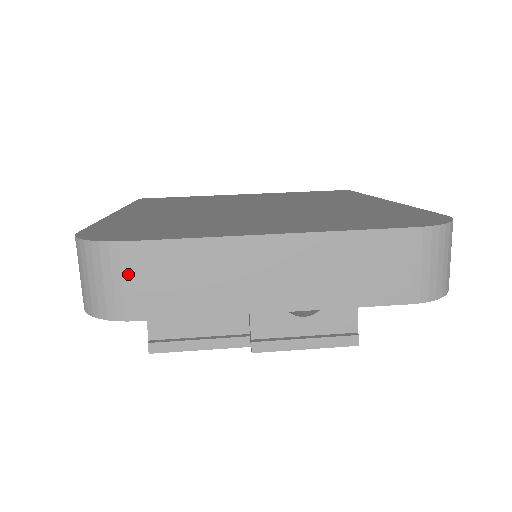
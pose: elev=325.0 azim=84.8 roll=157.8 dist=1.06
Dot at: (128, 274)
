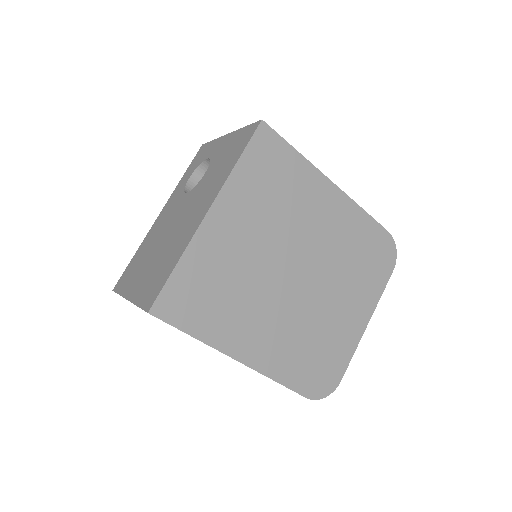
Dot at: occluded
